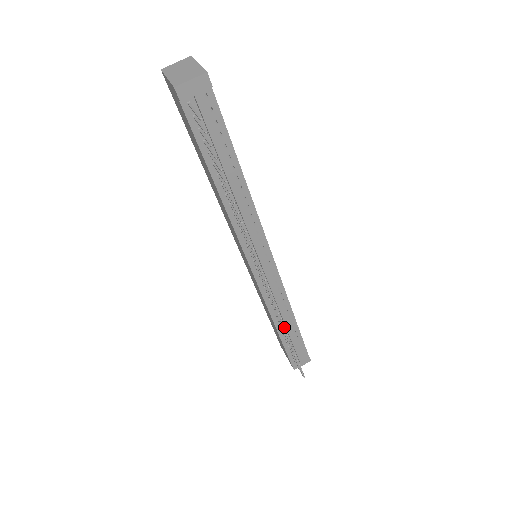
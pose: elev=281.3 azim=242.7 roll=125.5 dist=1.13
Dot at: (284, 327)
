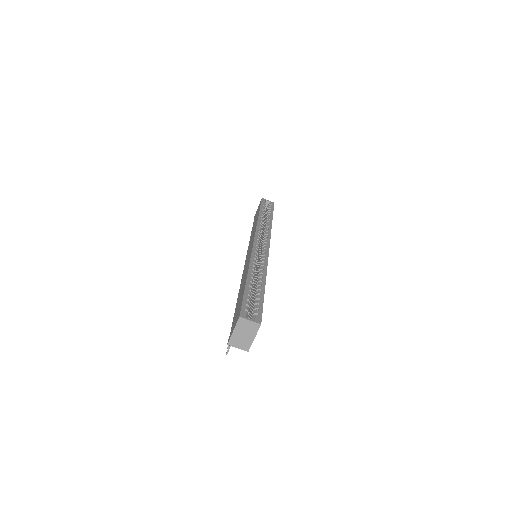
Dot at: occluded
